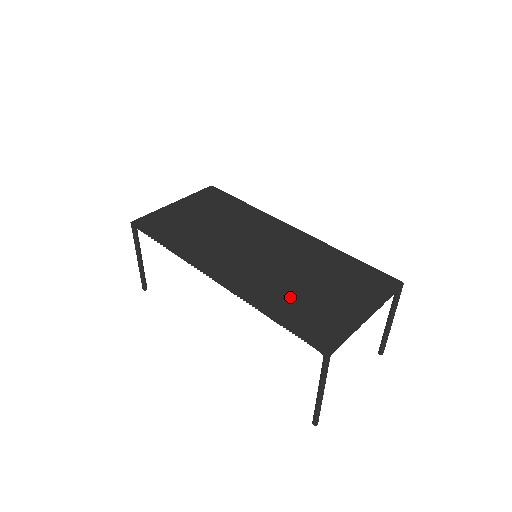
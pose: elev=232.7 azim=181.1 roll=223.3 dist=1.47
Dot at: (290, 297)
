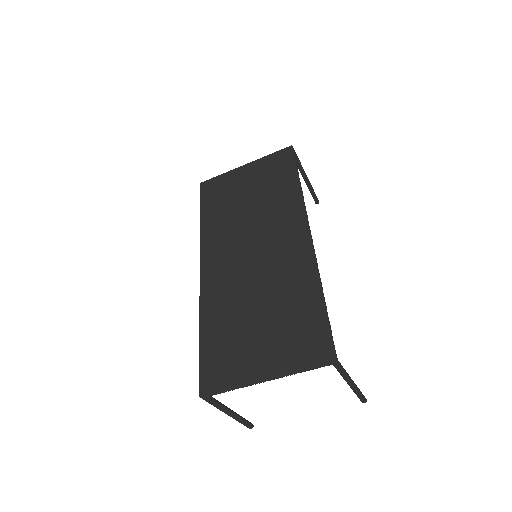
Dot at: (228, 321)
